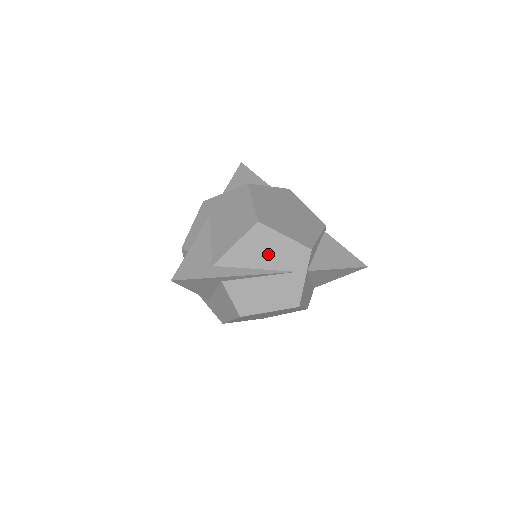
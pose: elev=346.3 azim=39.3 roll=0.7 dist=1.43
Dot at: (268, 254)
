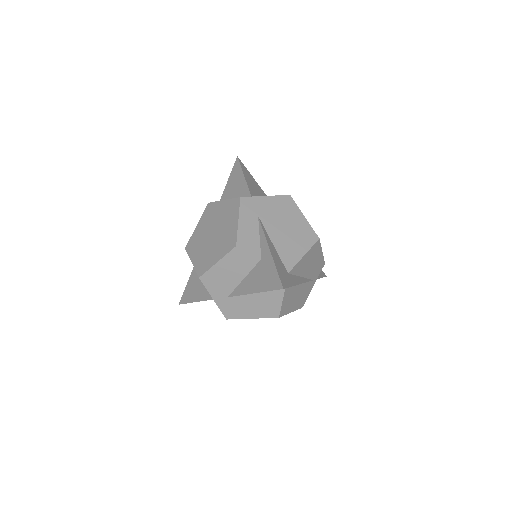
Dot at: (311, 265)
